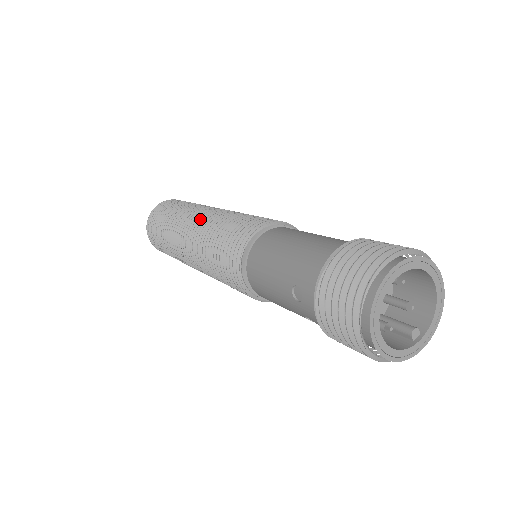
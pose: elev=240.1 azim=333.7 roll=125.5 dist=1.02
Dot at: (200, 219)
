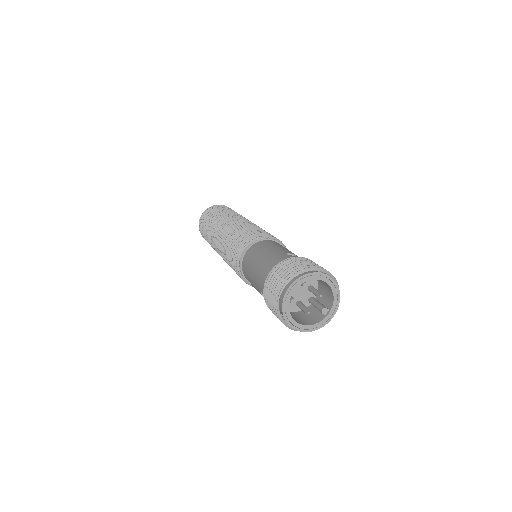
Dot at: (220, 234)
